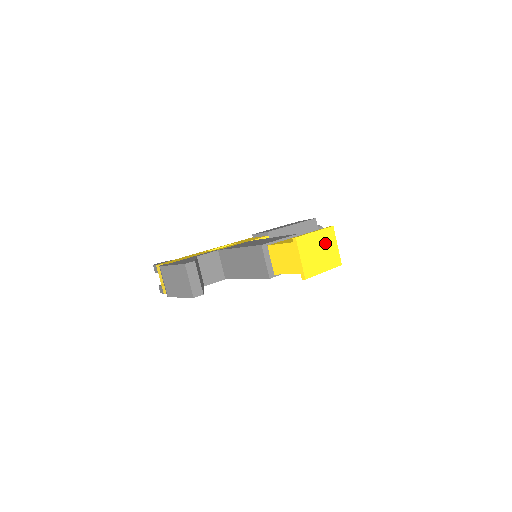
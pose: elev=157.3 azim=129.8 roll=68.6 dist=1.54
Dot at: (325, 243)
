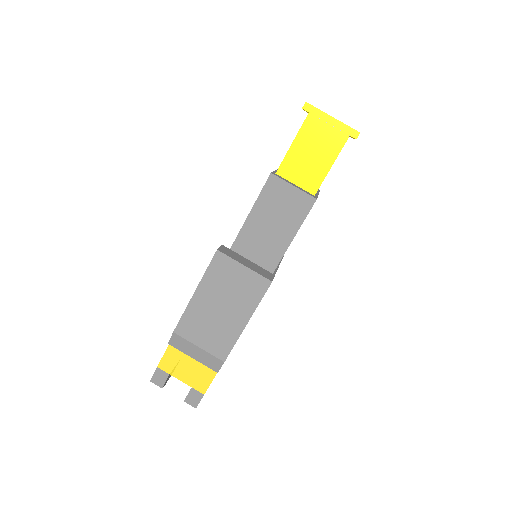
Dot at: occluded
